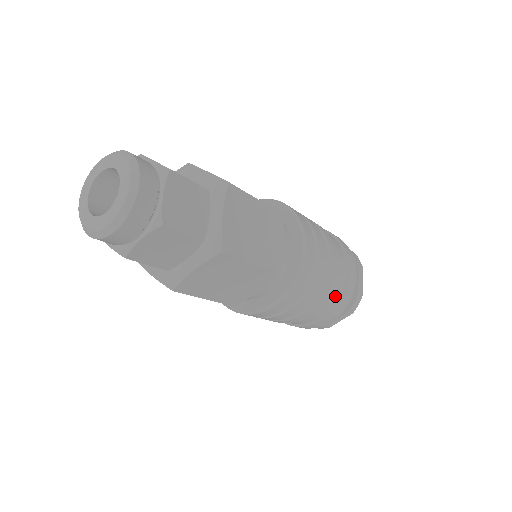
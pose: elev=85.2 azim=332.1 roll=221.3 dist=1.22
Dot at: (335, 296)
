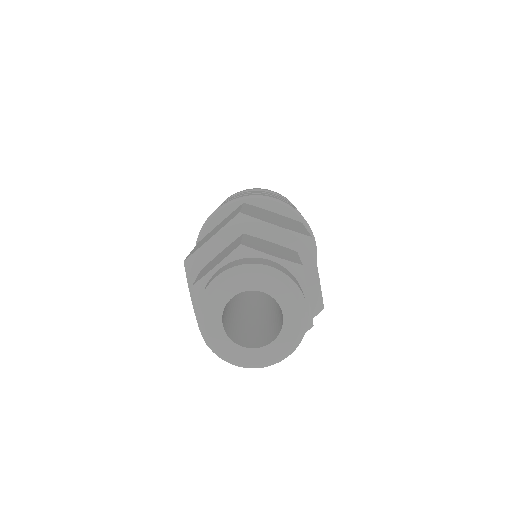
Dot at: occluded
